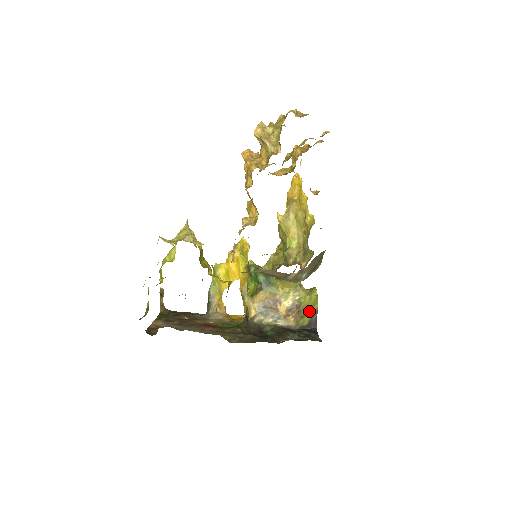
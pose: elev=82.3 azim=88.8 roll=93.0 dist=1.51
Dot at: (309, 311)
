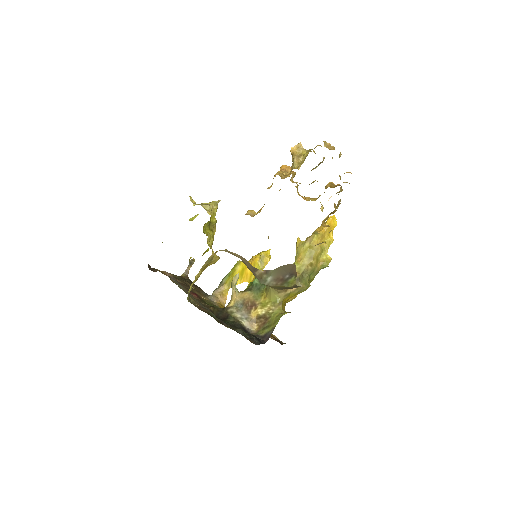
Dot at: (271, 325)
